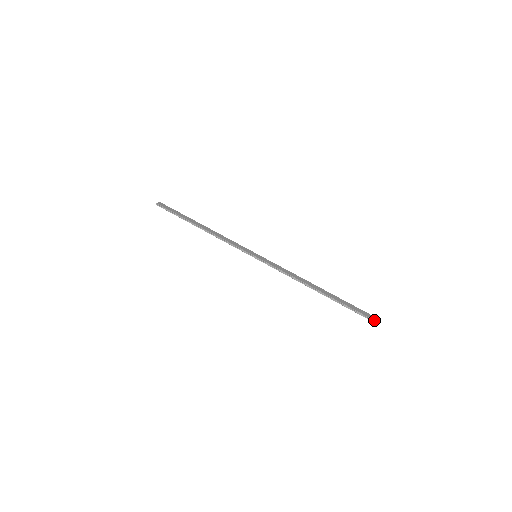
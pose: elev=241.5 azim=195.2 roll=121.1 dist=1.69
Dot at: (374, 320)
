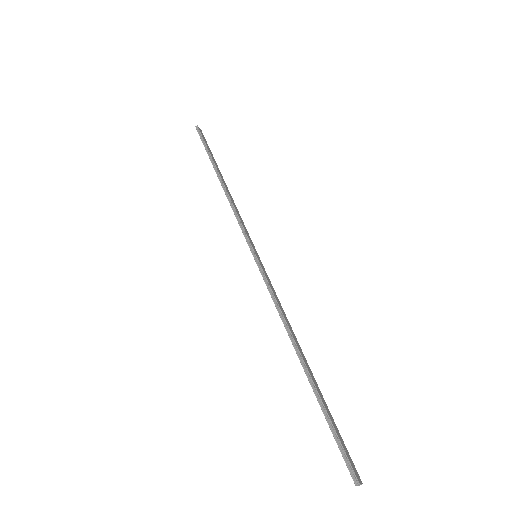
Dot at: (358, 478)
